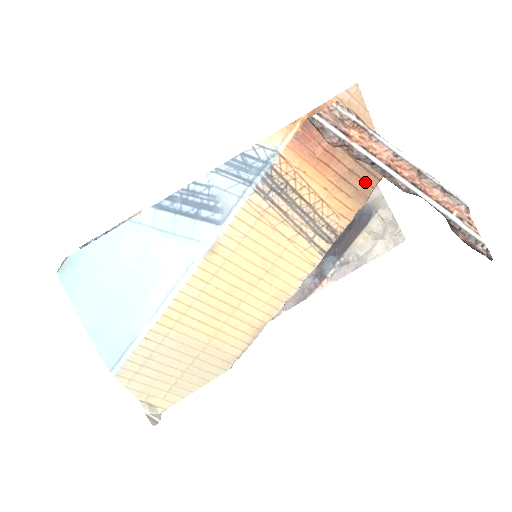
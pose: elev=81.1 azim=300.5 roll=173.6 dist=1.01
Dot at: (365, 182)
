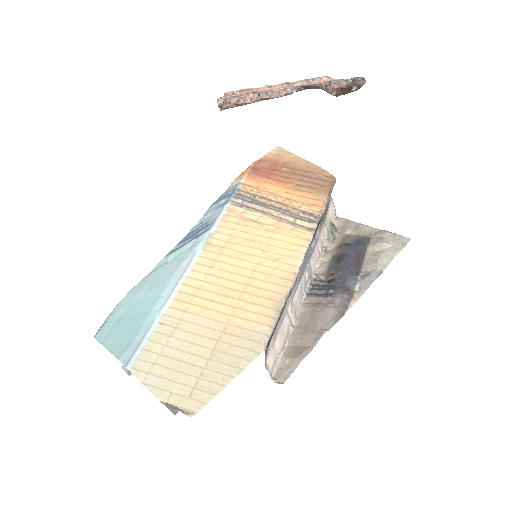
Dot at: (318, 185)
